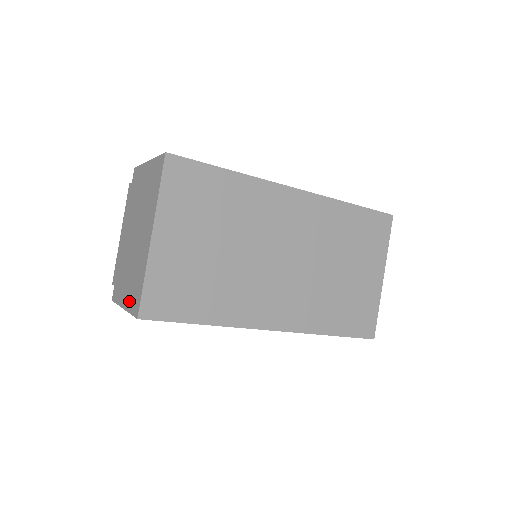
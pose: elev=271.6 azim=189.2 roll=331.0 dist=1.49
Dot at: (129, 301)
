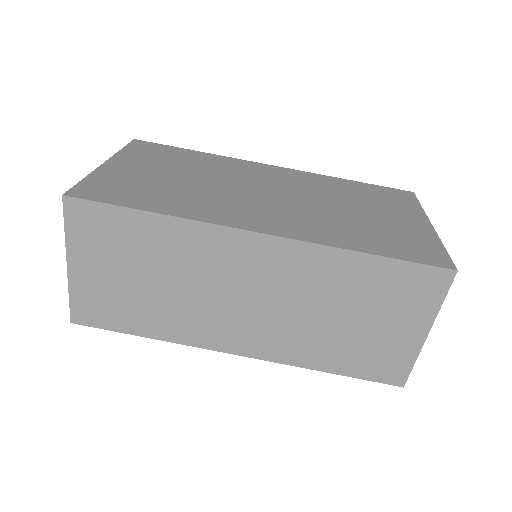
Dot at: occluded
